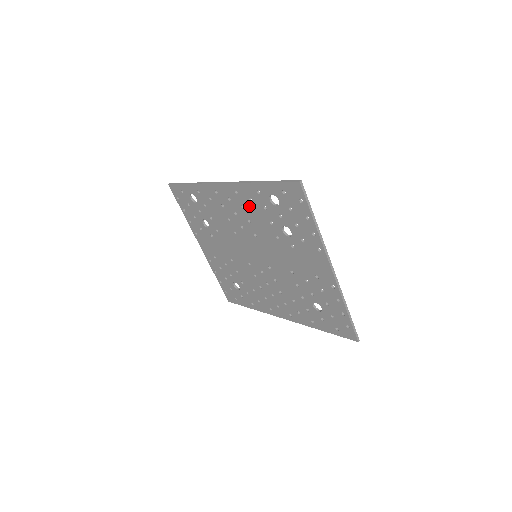
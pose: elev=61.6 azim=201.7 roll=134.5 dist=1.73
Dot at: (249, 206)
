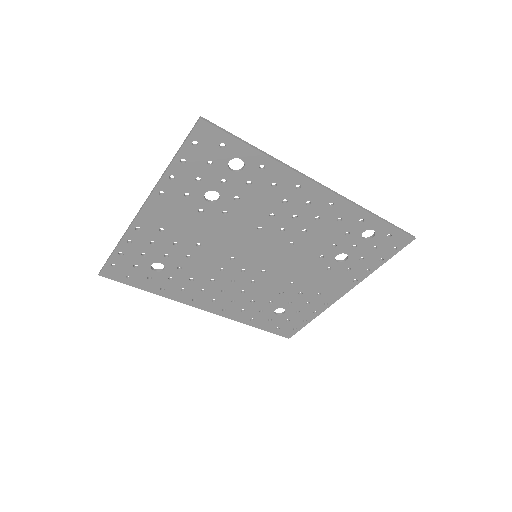
Dot at: (328, 222)
